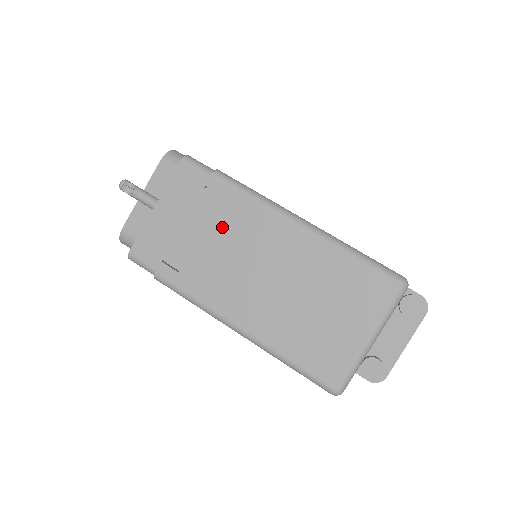
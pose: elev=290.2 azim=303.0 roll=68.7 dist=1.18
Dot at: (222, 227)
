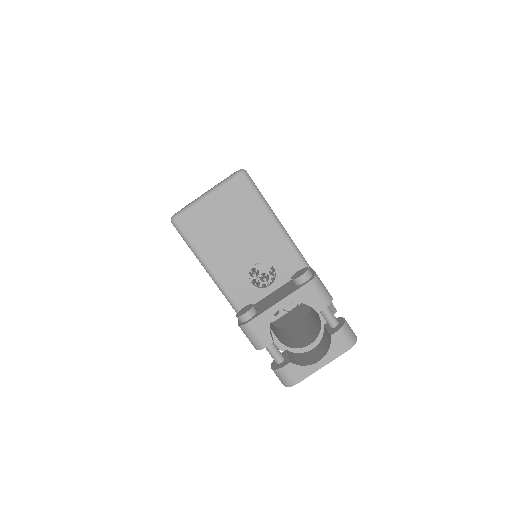
Dot at: occluded
